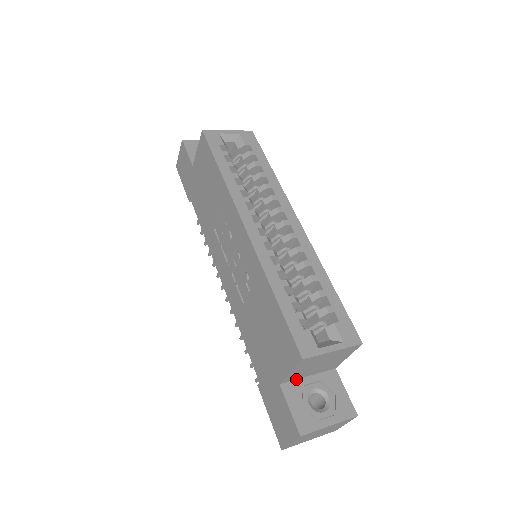
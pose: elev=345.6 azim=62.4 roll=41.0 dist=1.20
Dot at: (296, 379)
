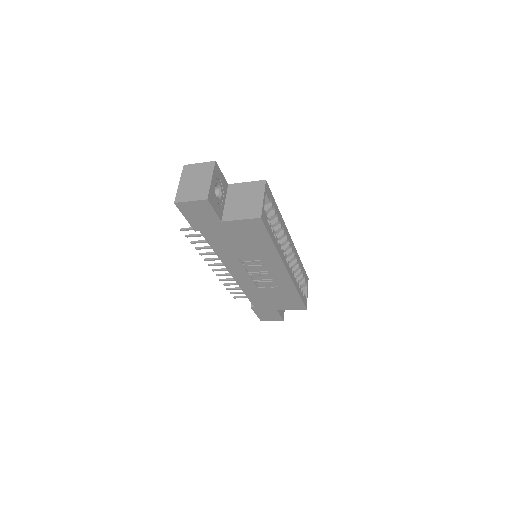
Dot at: occluded
